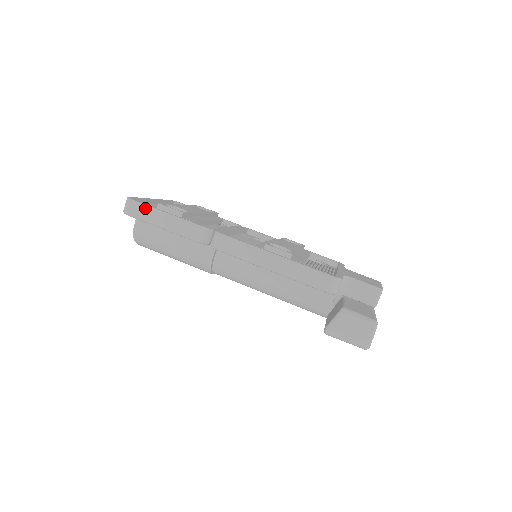
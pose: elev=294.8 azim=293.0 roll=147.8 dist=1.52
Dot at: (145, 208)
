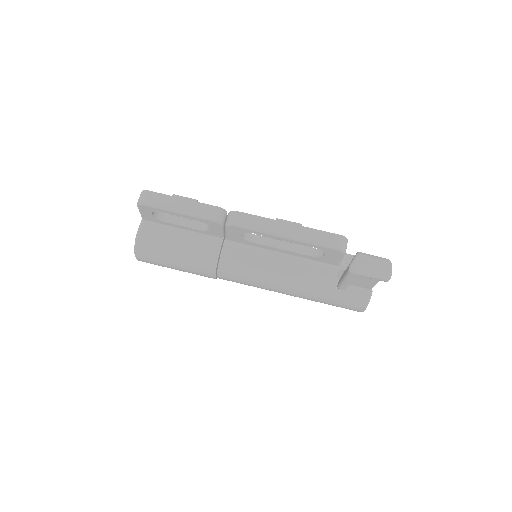
Dot at: (161, 196)
